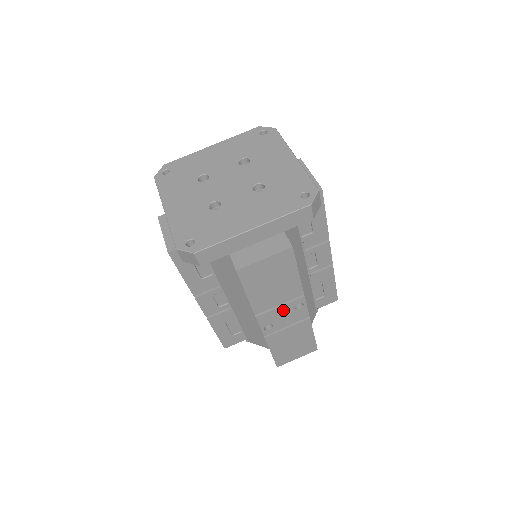
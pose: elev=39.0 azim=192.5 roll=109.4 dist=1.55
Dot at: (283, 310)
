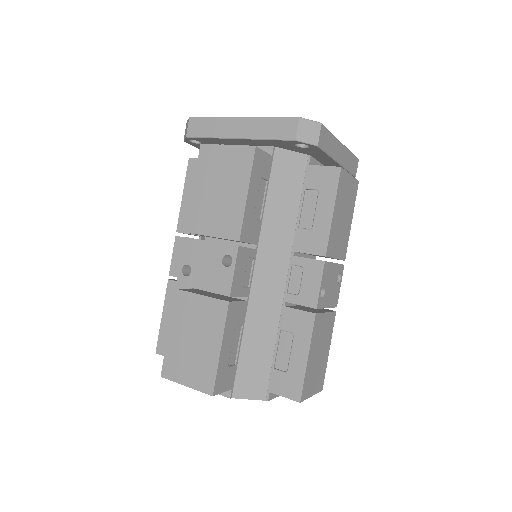
Dot at: (211, 252)
